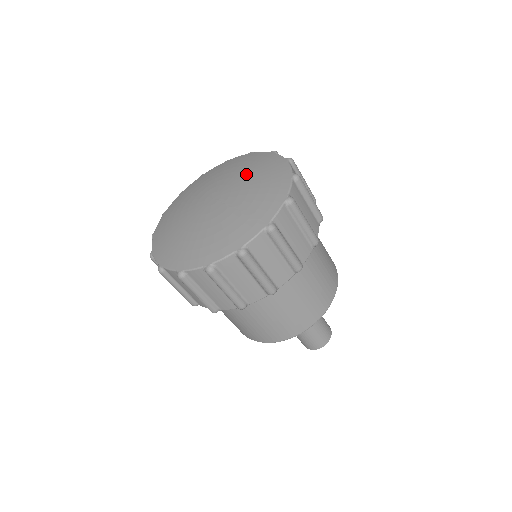
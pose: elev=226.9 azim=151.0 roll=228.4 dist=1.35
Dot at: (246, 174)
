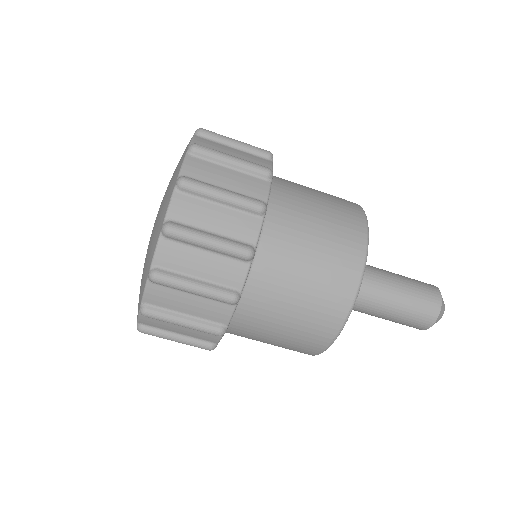
Dot at: occluded
